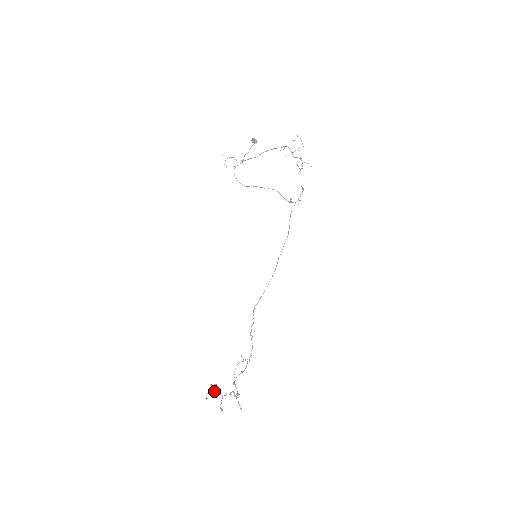
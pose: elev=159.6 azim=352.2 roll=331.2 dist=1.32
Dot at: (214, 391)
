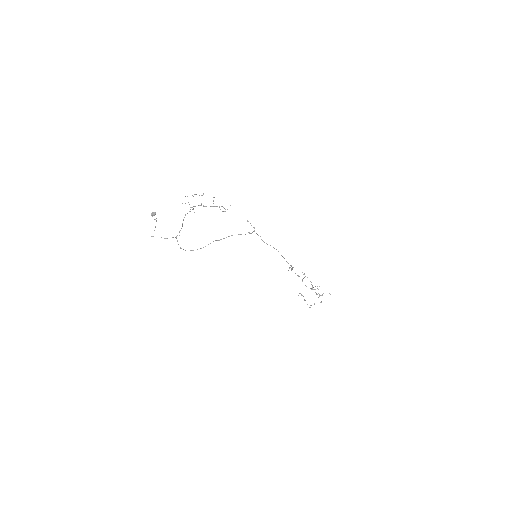
Dot at: occluded
